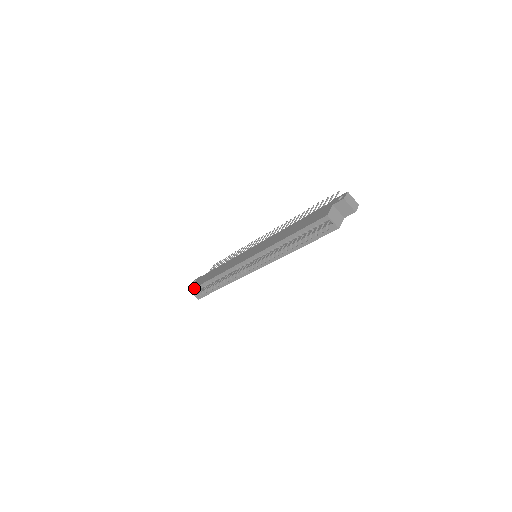
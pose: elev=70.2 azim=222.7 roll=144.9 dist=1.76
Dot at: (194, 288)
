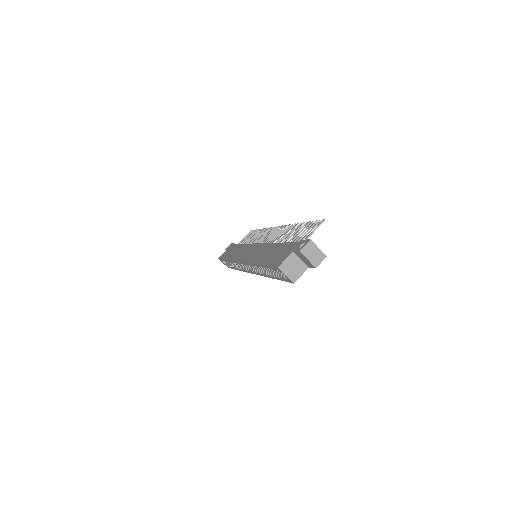
Dot at: (220, 259)
